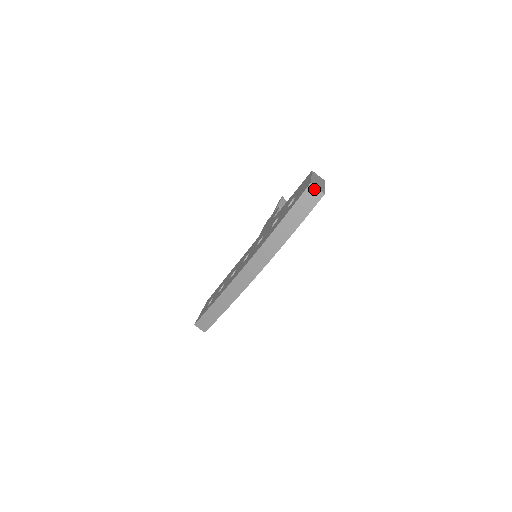
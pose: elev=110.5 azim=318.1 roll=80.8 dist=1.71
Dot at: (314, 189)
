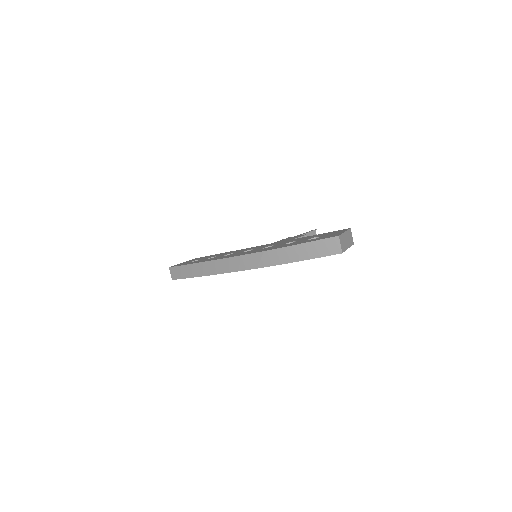
Dot at: (337, 242)
